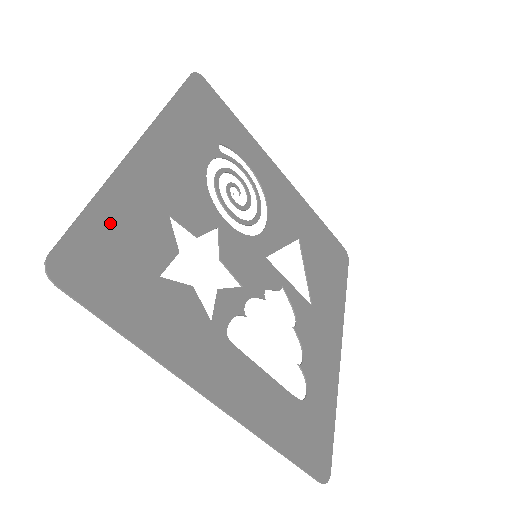
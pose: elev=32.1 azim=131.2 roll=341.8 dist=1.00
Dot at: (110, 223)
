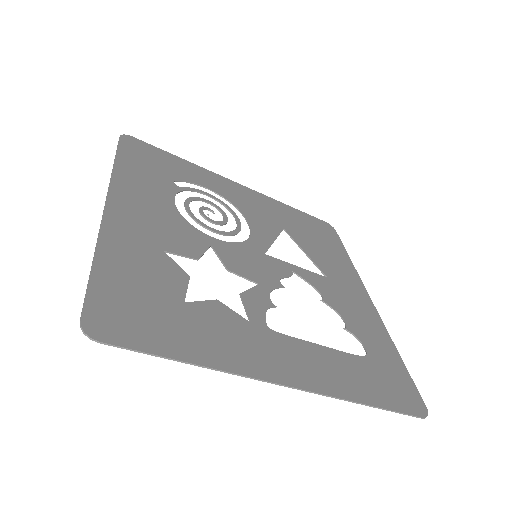
Dot at: (118, 276)
